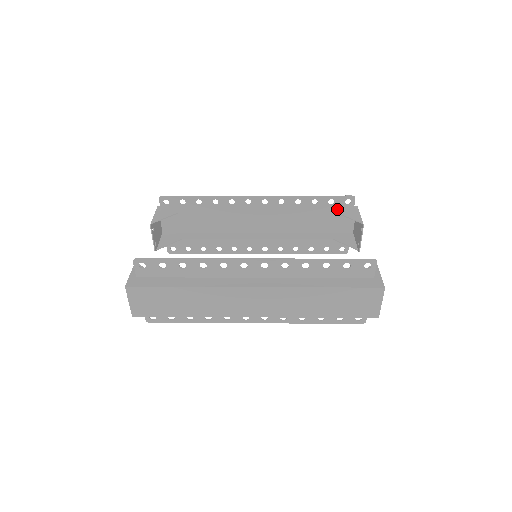
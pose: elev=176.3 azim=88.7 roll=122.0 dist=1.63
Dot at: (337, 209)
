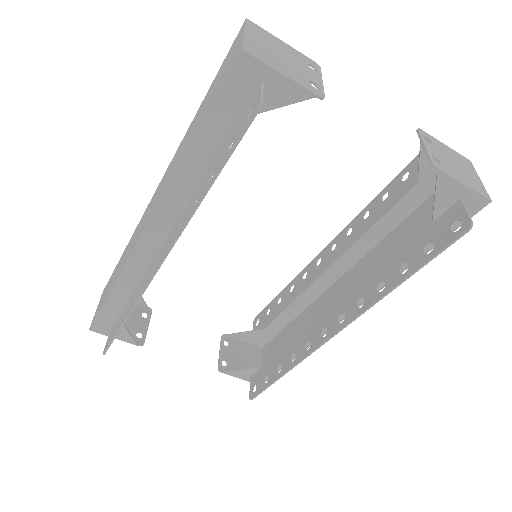
Dot at: (417, 177)
